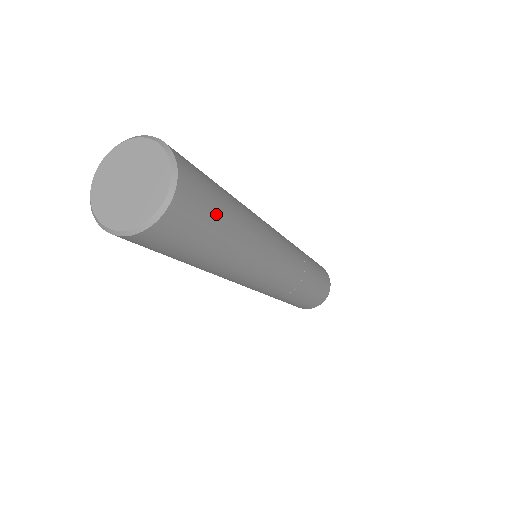
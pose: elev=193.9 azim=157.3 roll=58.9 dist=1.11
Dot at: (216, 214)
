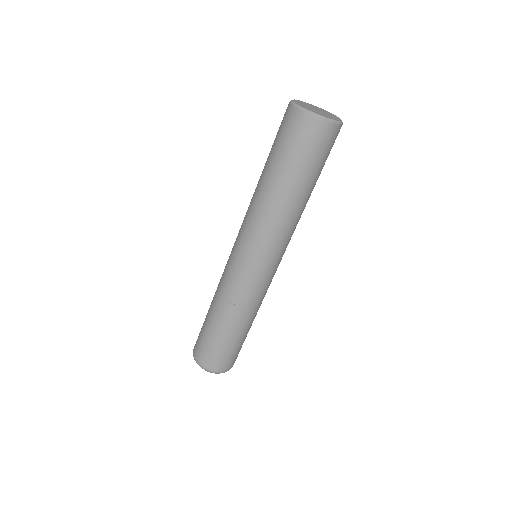
Dot at: occluded
